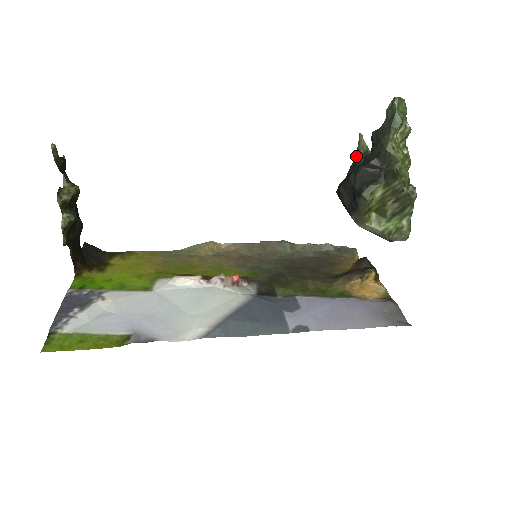
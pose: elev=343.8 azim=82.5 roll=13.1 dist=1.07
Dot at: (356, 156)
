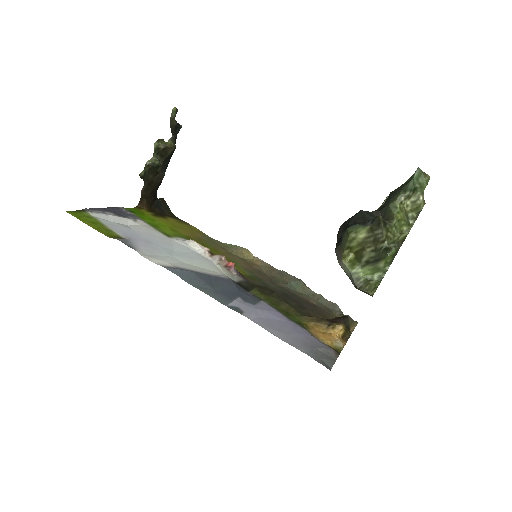
Dot at: occluded
